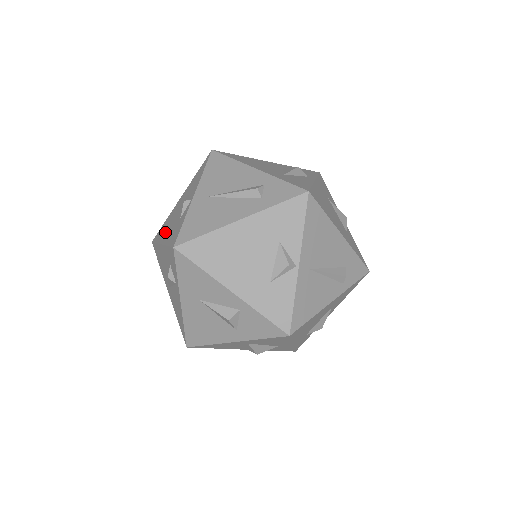
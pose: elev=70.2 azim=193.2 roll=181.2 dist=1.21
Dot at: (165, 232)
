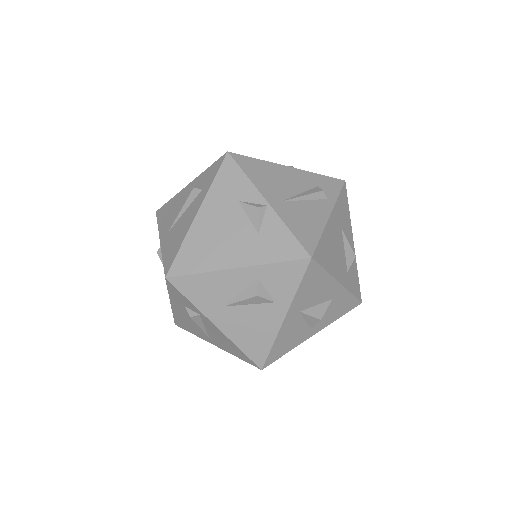
Dot at: occluded
